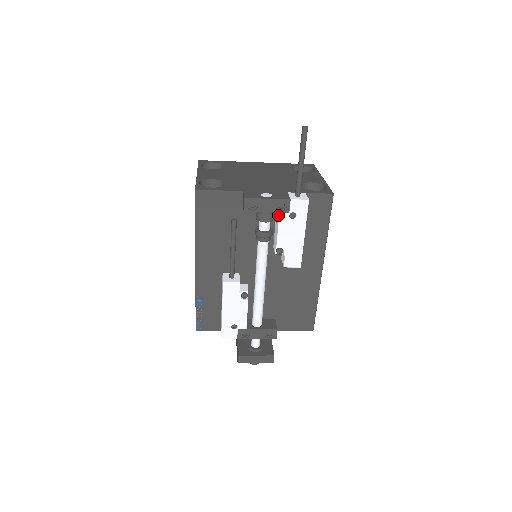
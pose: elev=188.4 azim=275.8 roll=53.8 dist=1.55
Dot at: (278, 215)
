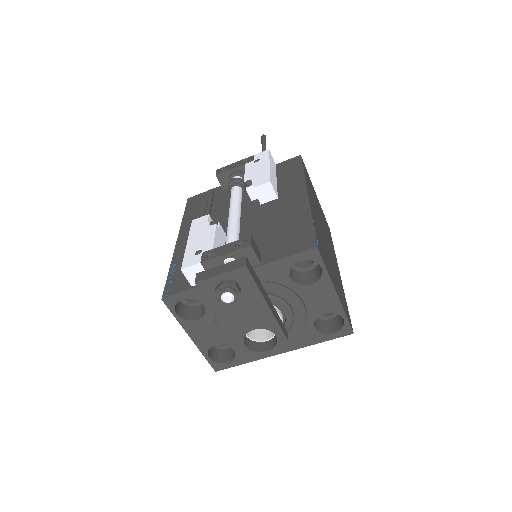
Dot at: occluded
